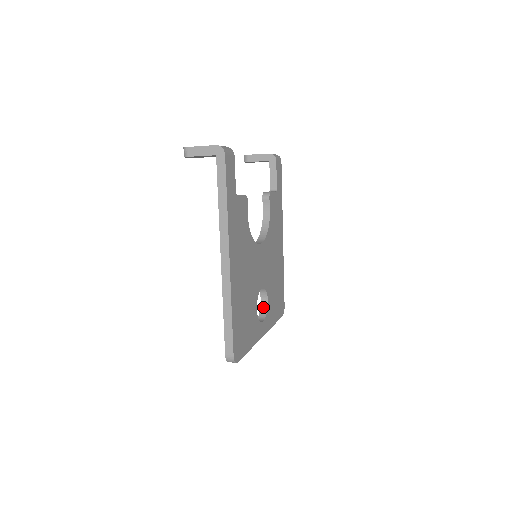
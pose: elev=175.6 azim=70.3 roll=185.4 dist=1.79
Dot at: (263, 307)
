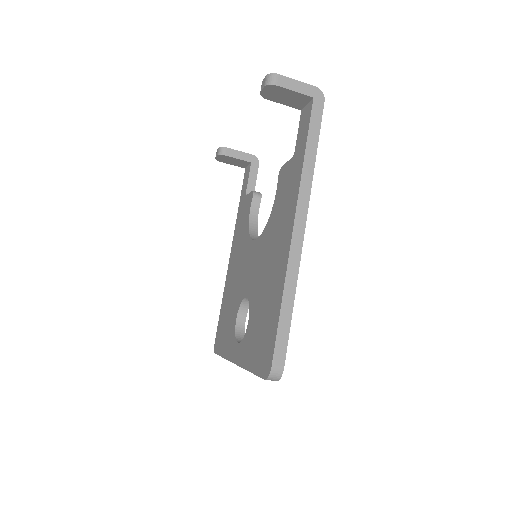
Dot at: (239, 328)
